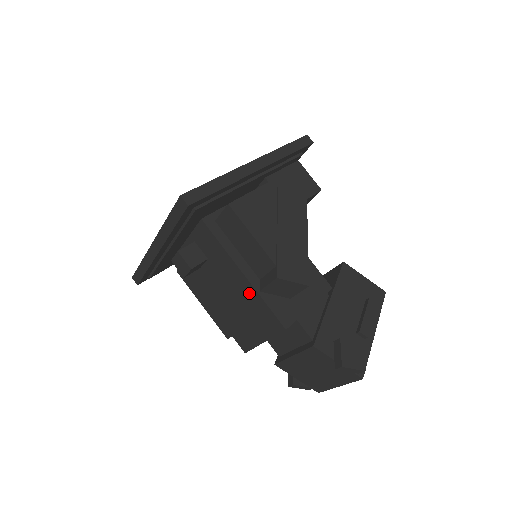
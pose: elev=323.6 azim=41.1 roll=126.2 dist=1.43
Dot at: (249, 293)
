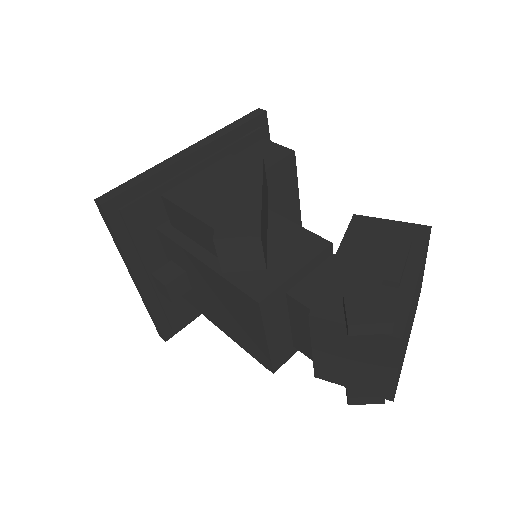
Dot at: (218, 282)
